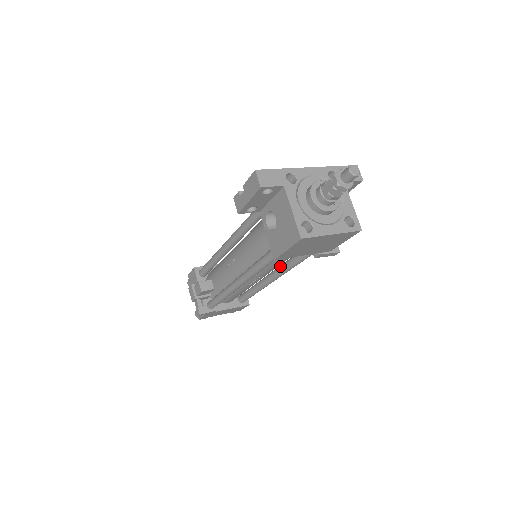
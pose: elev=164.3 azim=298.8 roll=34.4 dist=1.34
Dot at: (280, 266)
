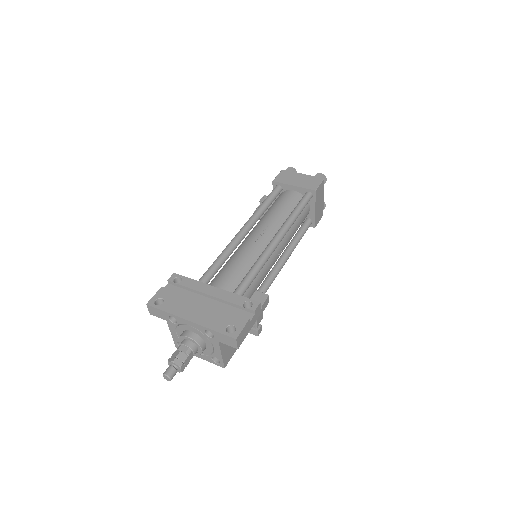
Dot at: (265, 279)
